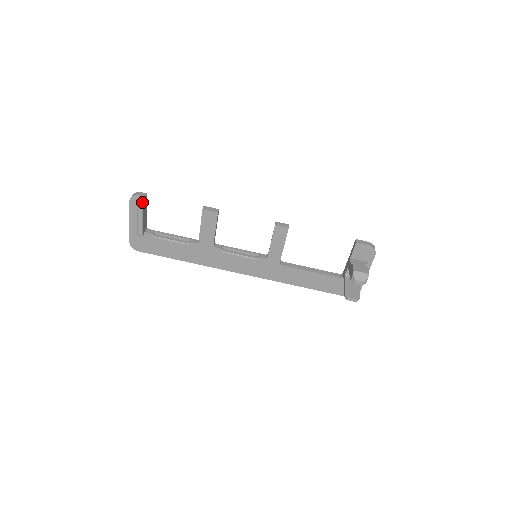
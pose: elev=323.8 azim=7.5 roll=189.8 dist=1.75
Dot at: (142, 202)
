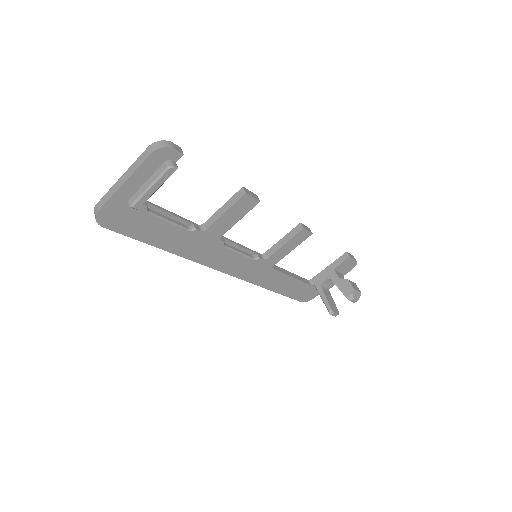
Dot at: (173, 161)
